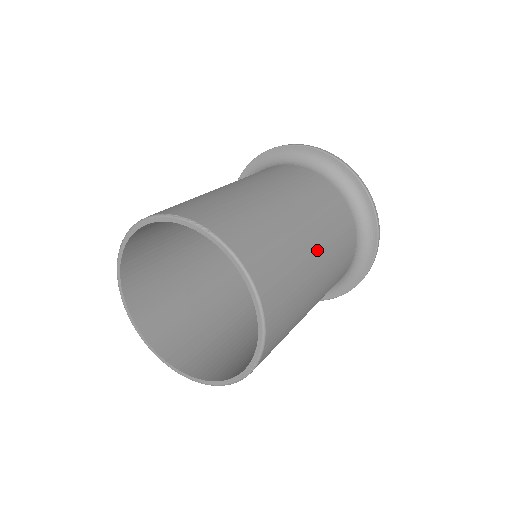
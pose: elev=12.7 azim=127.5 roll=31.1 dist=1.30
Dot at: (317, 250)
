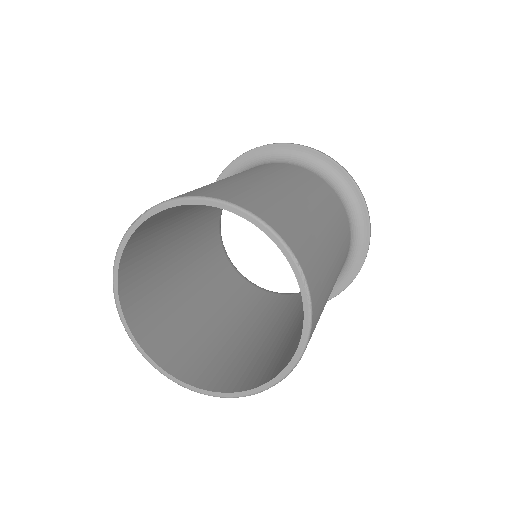
Dot at: (271, 179)
